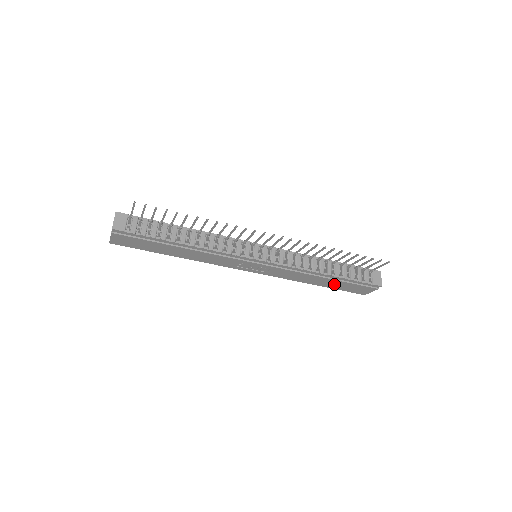
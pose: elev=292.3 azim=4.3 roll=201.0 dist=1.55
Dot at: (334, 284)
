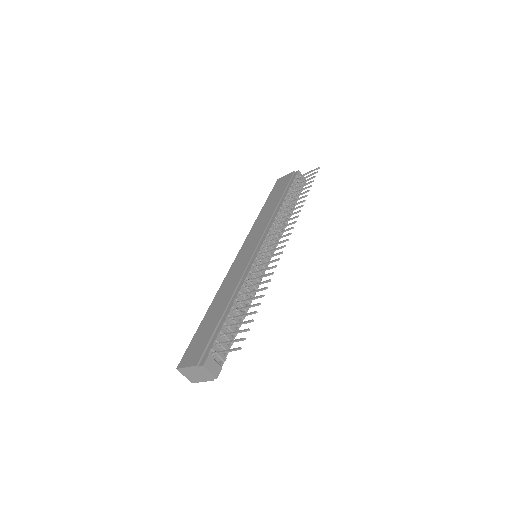
Dot at: occluded
